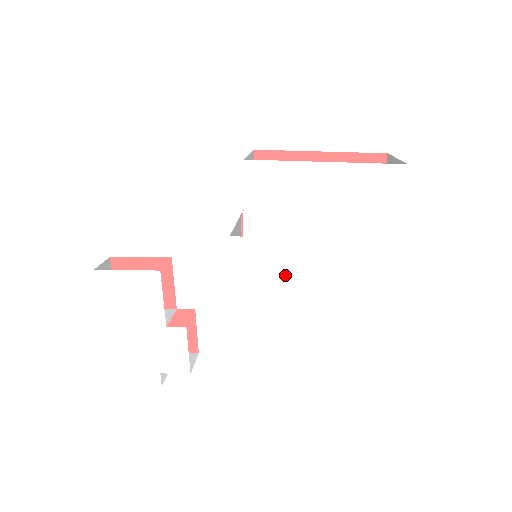
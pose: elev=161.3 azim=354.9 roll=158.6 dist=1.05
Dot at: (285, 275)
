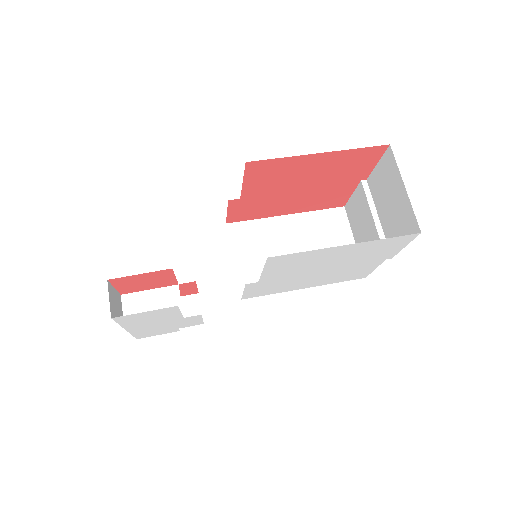
Dot at: (291, 286)
